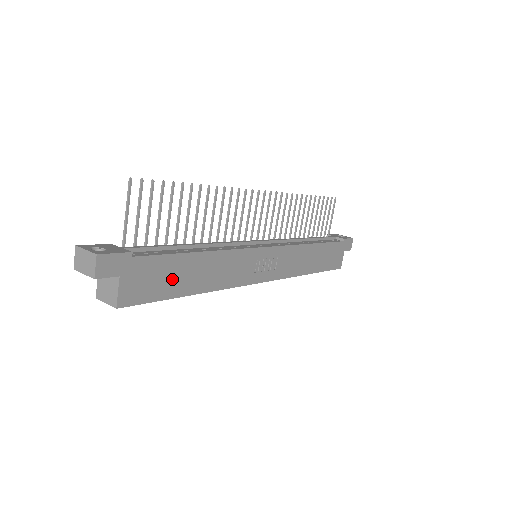
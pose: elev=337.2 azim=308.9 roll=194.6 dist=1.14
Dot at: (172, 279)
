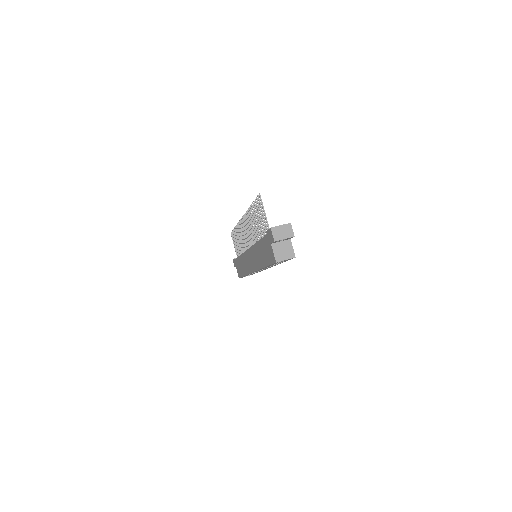
Dot at: occluded
